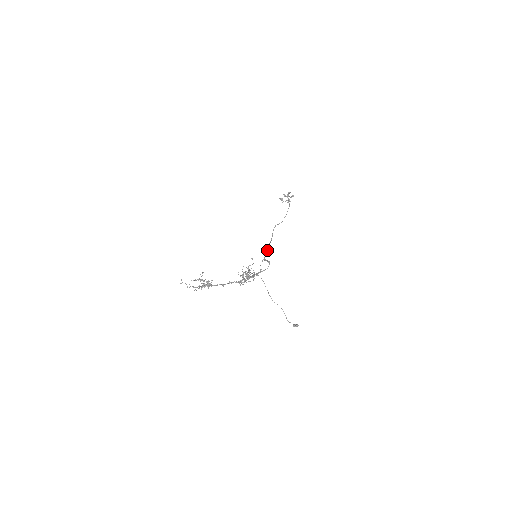
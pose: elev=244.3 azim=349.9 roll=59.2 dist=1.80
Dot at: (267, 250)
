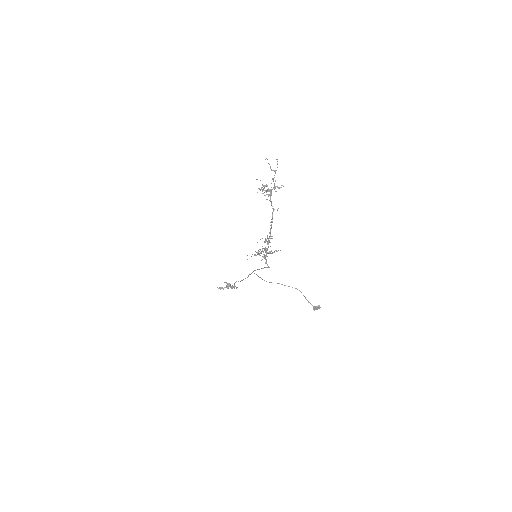
Dot at: (249, 274)
